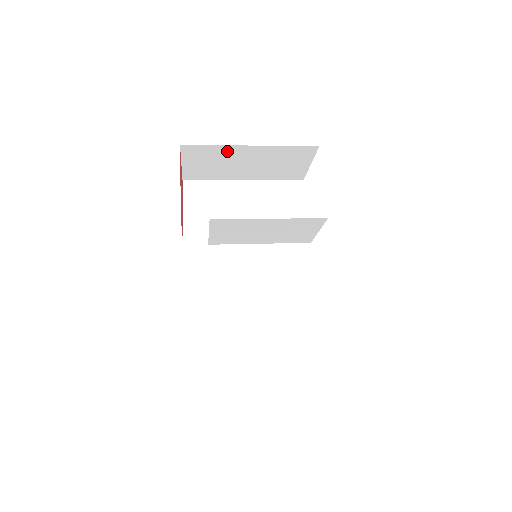
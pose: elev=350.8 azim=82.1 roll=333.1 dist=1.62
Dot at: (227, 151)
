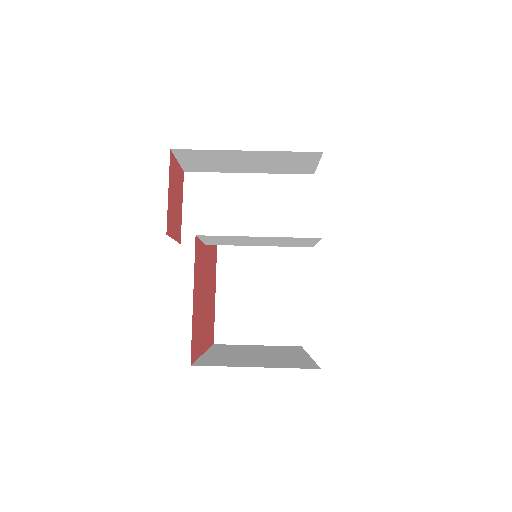
Dot at: (222, 154)
